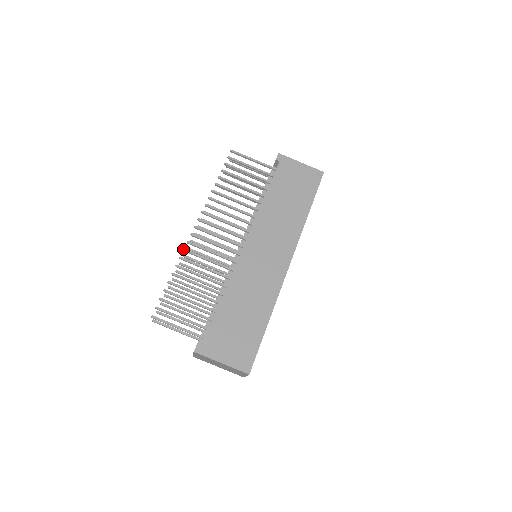
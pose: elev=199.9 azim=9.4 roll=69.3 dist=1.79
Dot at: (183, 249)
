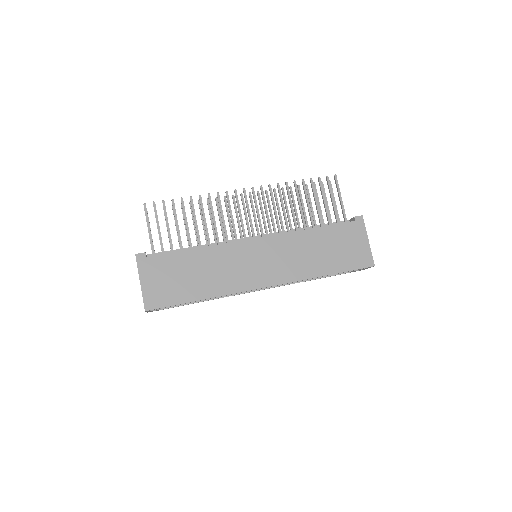
Dot at: (218, 192)
